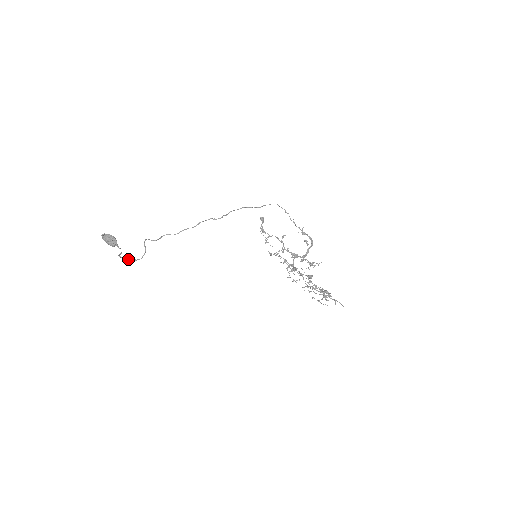
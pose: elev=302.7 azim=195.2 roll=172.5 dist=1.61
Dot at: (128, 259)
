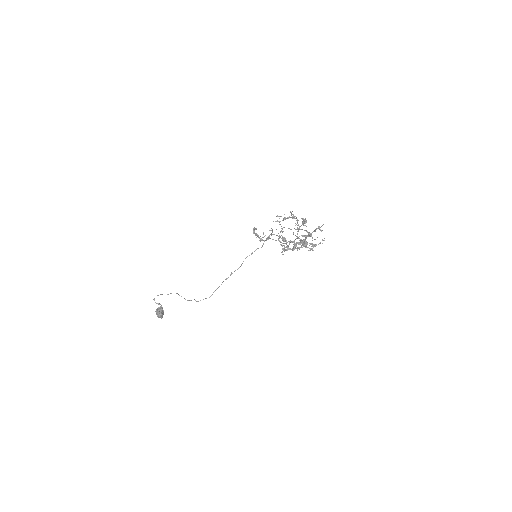
Dot at: (158, 295)
